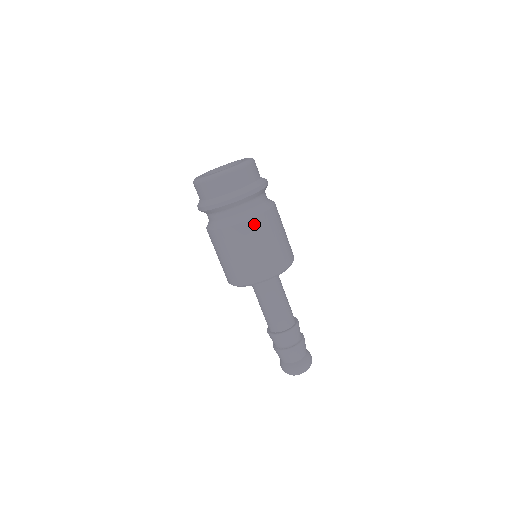
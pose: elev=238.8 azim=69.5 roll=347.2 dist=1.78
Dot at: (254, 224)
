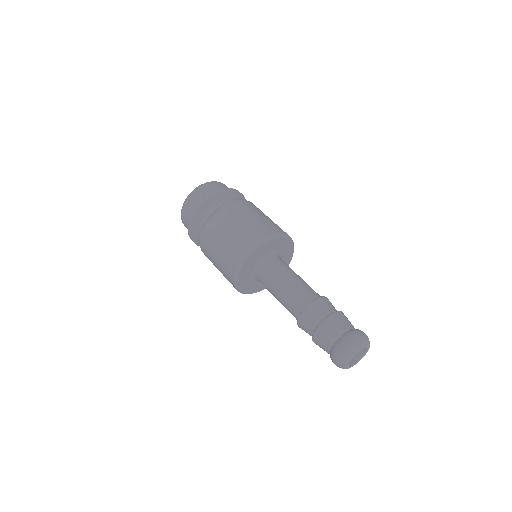
Dot at: (212, 222)
